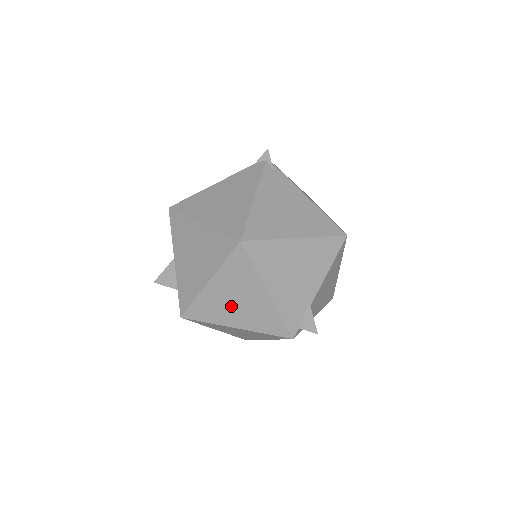
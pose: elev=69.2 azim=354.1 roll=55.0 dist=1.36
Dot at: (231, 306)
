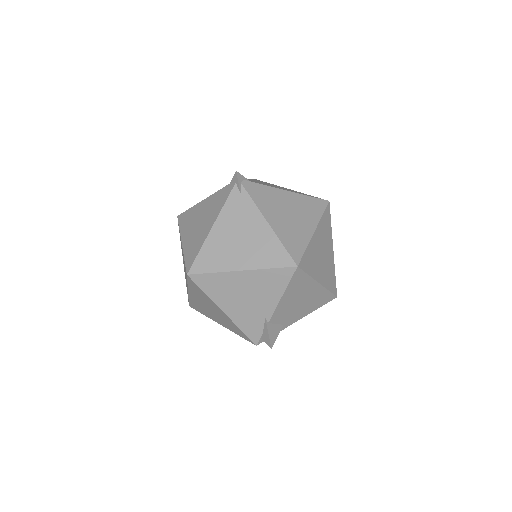
Dot at: (209, 311)
